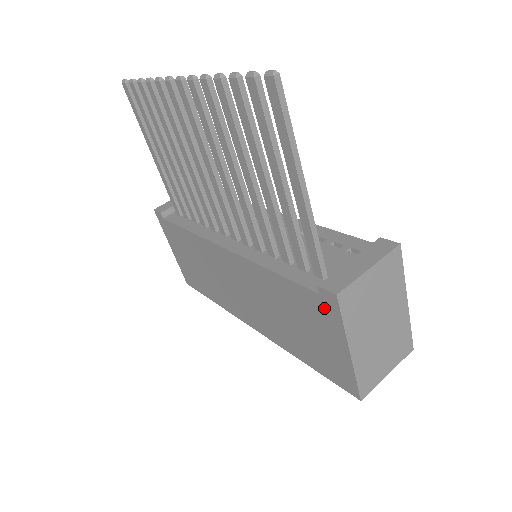
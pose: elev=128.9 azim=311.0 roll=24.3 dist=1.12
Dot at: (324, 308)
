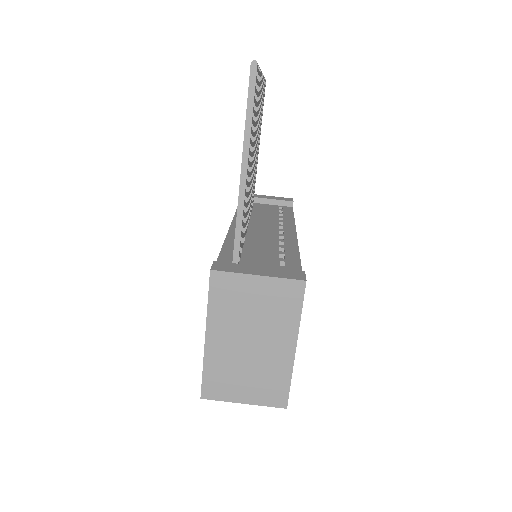
Dot at: occluded
